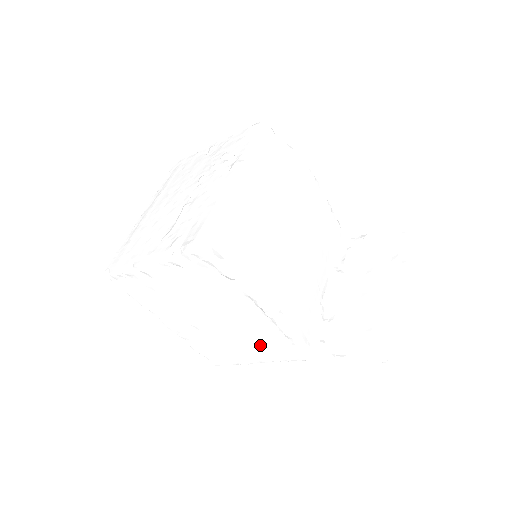
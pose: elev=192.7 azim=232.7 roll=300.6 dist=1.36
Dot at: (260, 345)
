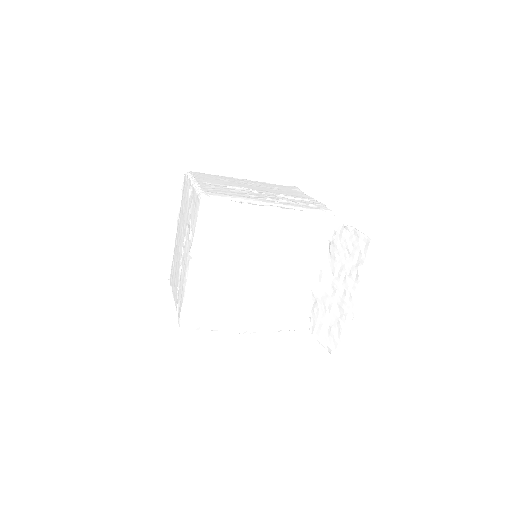
Dot at: occluded
